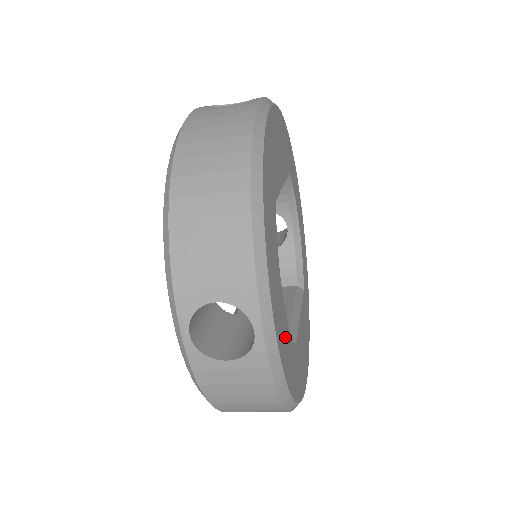
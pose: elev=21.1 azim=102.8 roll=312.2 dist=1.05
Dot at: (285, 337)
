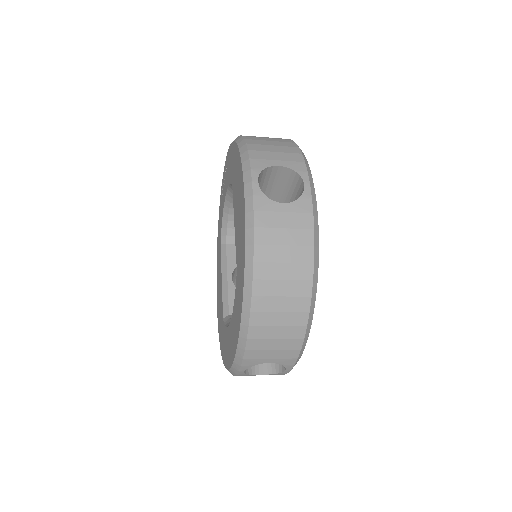
Dot at: occluded
